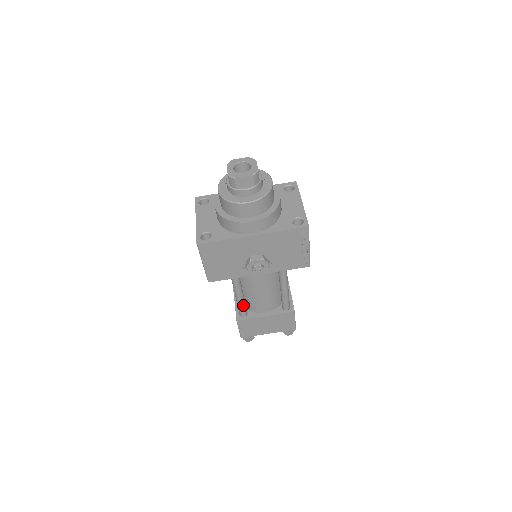
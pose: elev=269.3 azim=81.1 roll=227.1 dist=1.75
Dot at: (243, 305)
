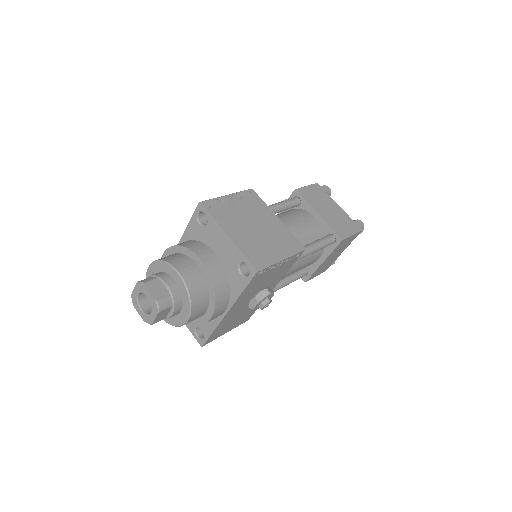
Dot at: (295, 279)
